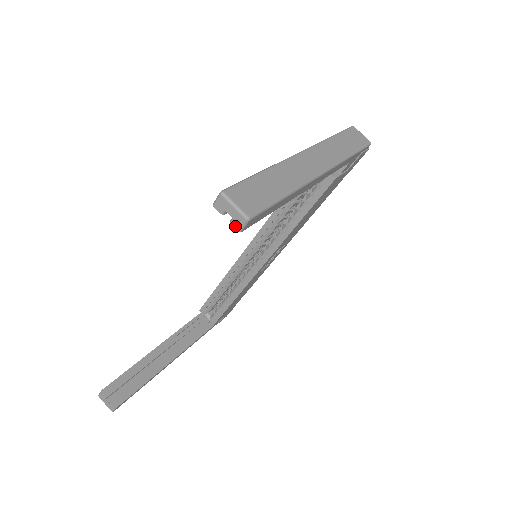
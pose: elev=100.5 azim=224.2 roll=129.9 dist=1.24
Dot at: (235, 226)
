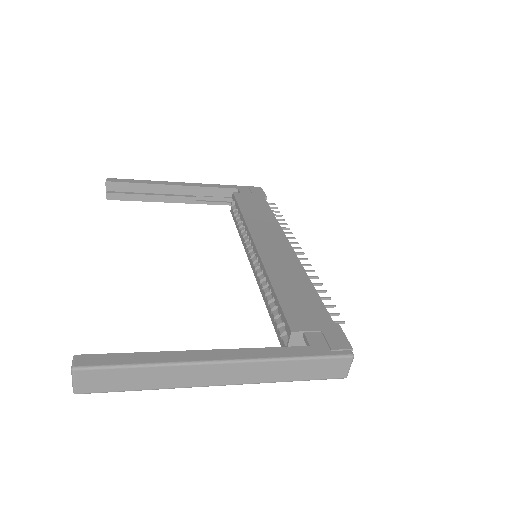
Dot at: occluded
